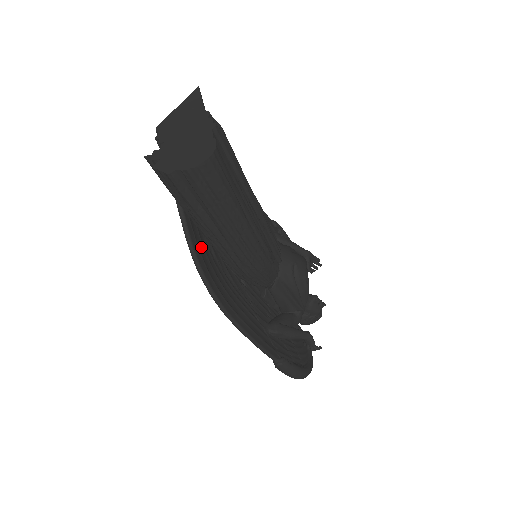
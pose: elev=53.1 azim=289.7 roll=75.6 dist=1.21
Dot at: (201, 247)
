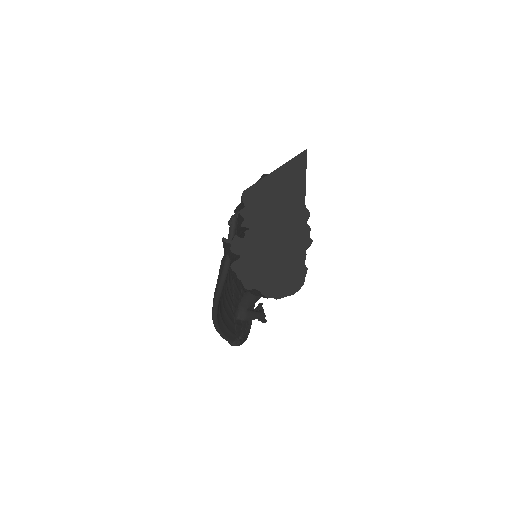
Dot at: occluded
